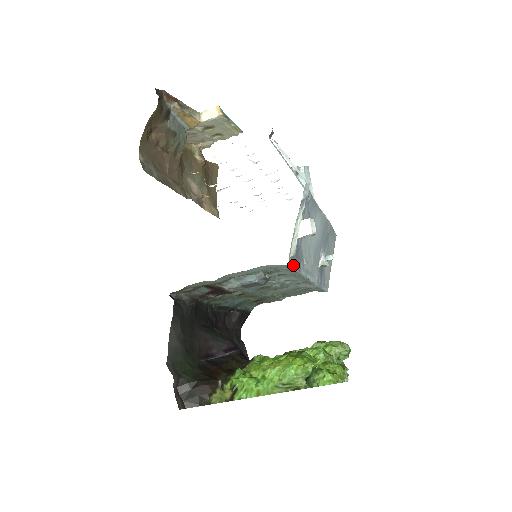
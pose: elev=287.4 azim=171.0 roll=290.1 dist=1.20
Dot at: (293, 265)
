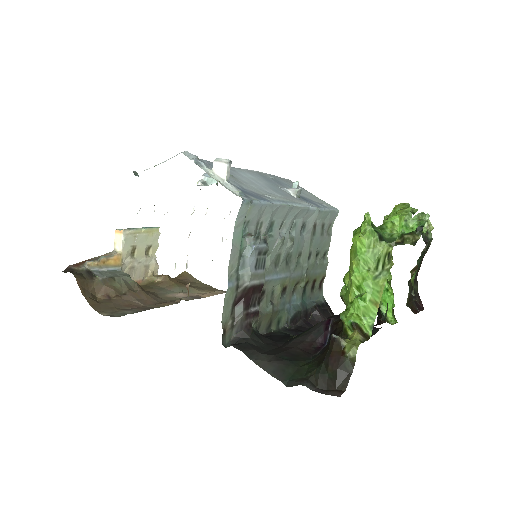
Dot at: (252, 200)
